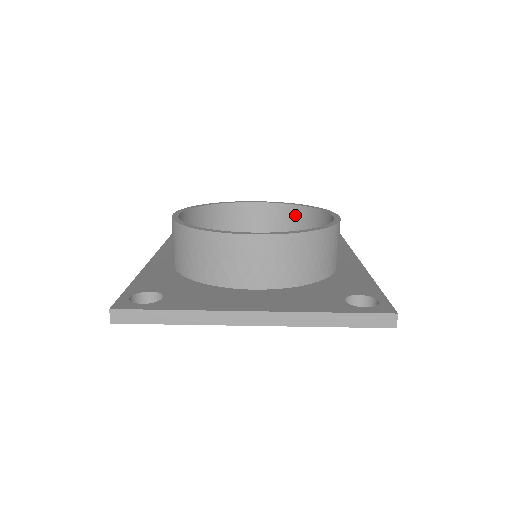
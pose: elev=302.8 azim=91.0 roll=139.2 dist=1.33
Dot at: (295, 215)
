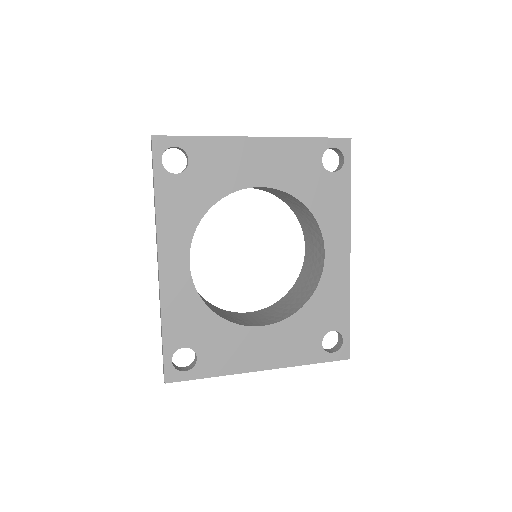
Dot at: (284, 301)
